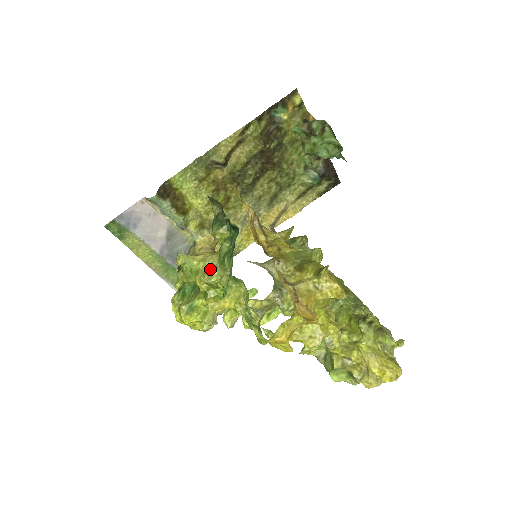
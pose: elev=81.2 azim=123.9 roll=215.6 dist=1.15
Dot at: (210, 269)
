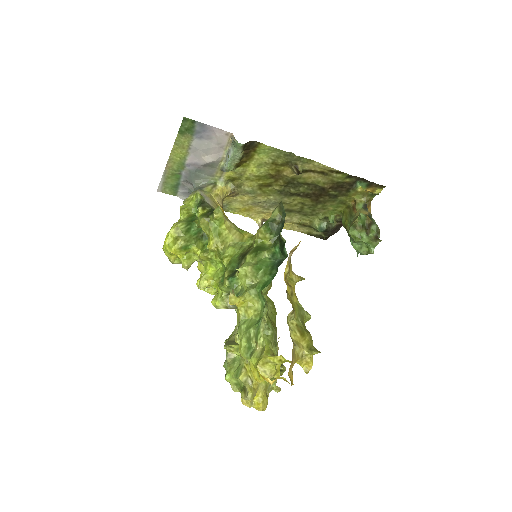
Dot at: (229, 243)
